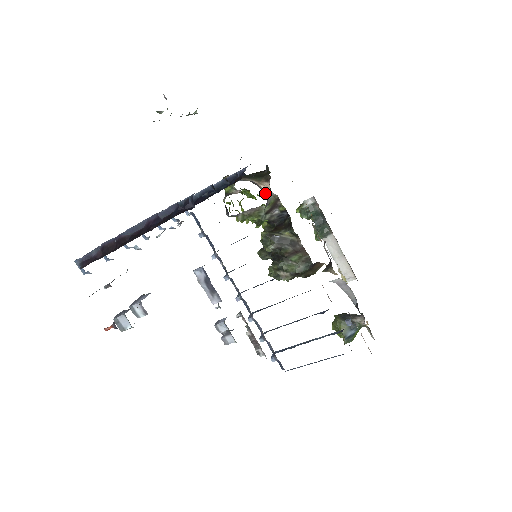
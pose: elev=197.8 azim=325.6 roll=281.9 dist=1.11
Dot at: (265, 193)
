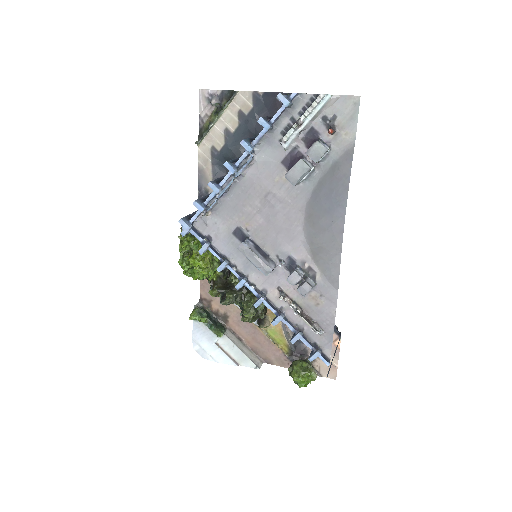
Dot at: occluded
